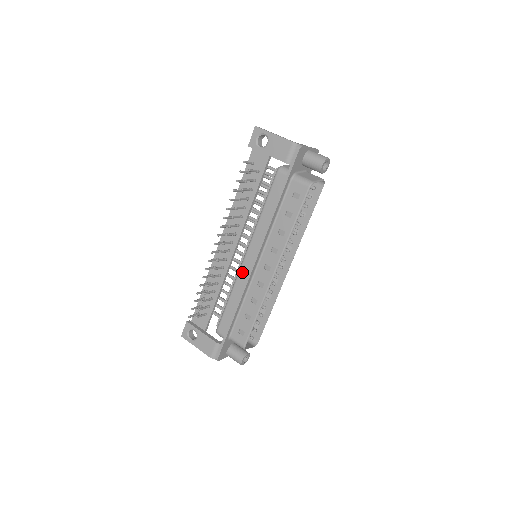
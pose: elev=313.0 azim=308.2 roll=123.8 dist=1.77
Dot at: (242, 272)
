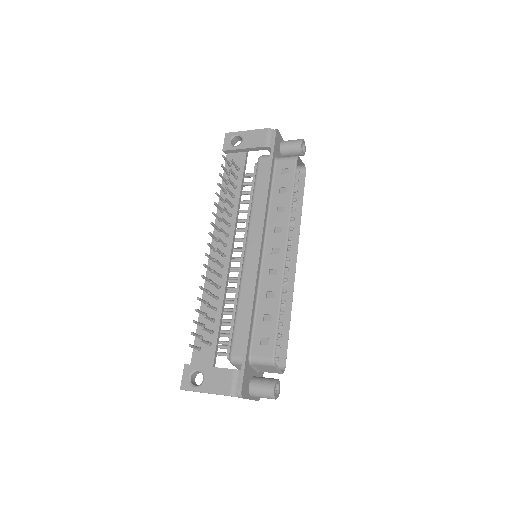
Dot at: (247, 268)
